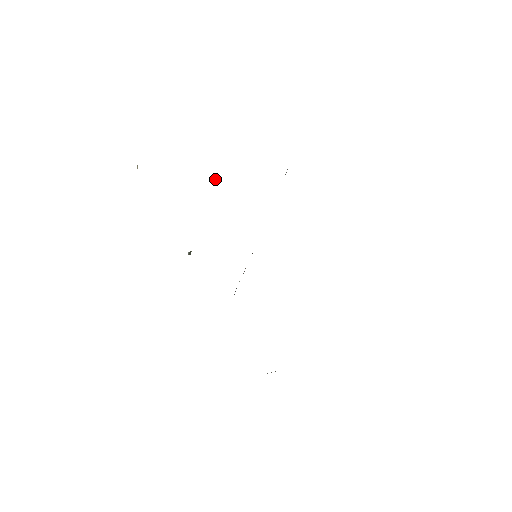
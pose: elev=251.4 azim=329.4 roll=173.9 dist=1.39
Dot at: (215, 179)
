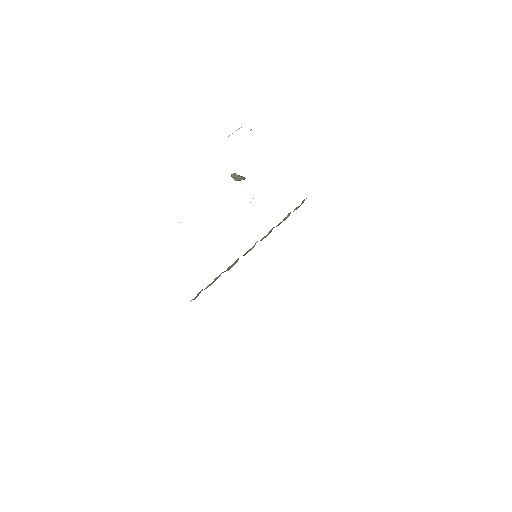
Dot at: occluded
